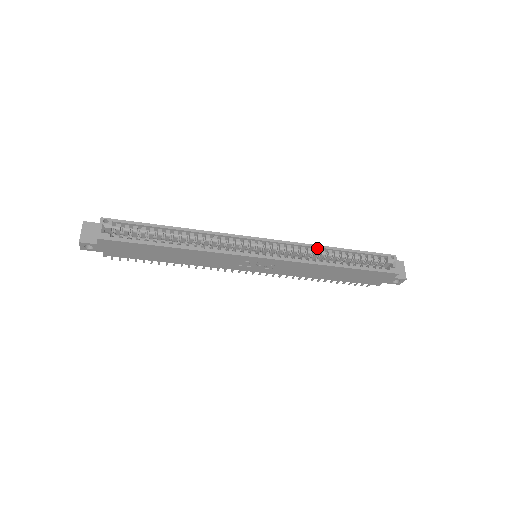
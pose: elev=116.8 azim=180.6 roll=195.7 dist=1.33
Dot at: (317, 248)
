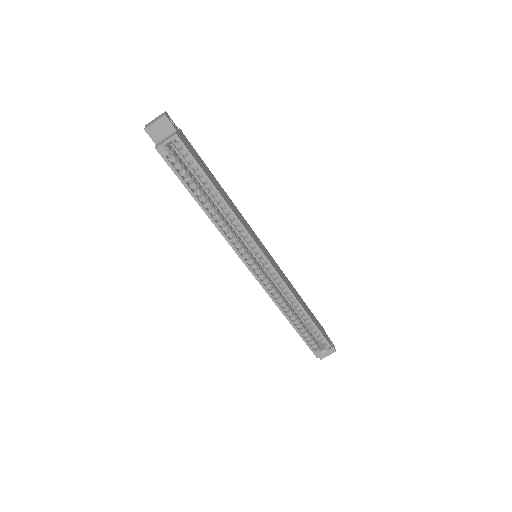
Dot at: (294, 299)
